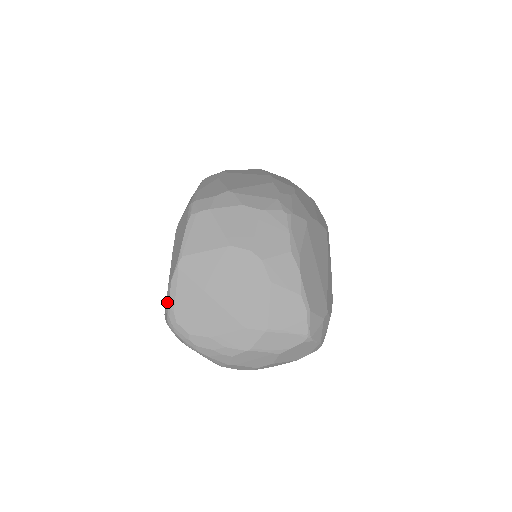
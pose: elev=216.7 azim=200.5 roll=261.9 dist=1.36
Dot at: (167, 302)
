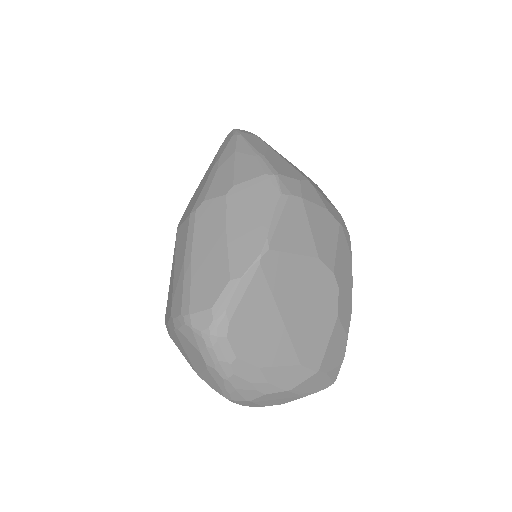
Dot at: (221, 303)
